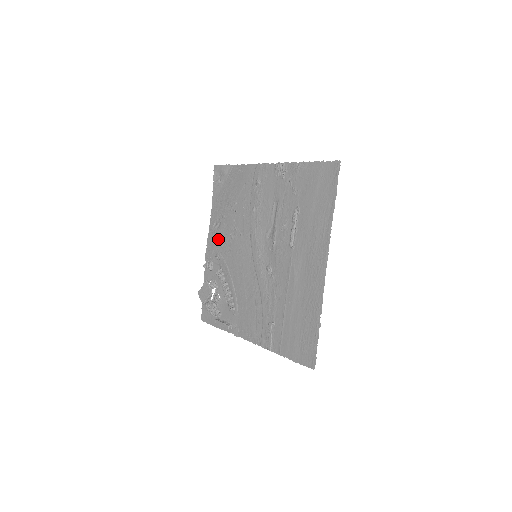
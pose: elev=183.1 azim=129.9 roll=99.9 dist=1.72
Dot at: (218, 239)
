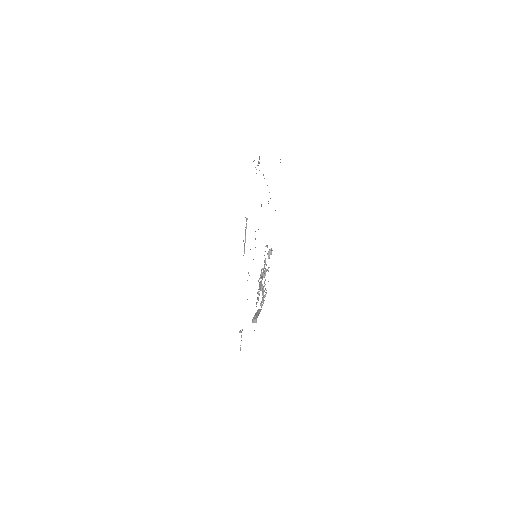
Dot at: occluded
